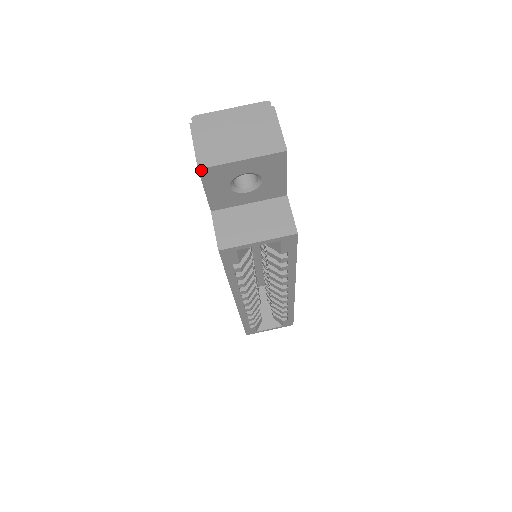
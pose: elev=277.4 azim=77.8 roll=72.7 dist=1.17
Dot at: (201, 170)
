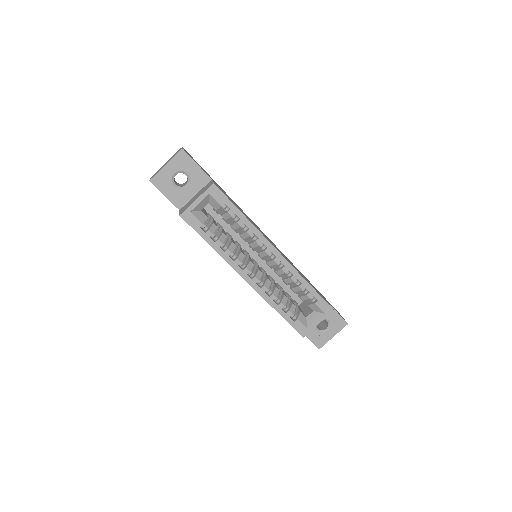
Dot at: (151, 181)
